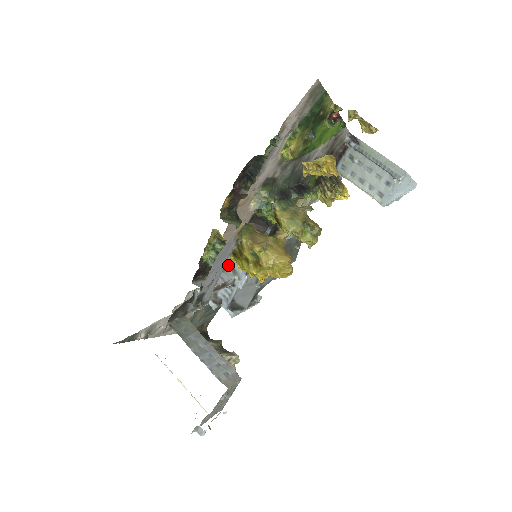
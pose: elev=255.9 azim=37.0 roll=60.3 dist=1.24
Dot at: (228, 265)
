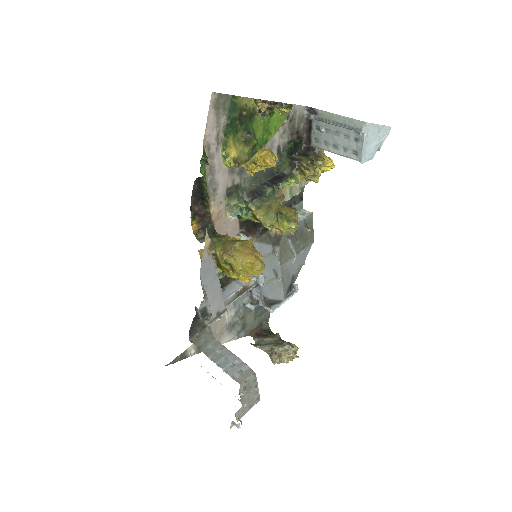
Dot at: occluded
